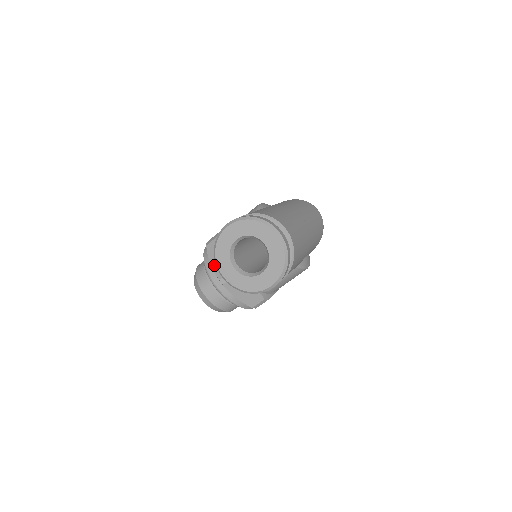
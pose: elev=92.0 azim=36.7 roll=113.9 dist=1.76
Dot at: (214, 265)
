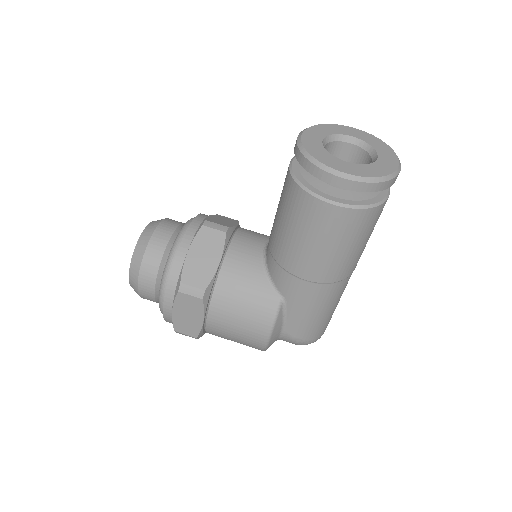
Dot at: (212, 217)
